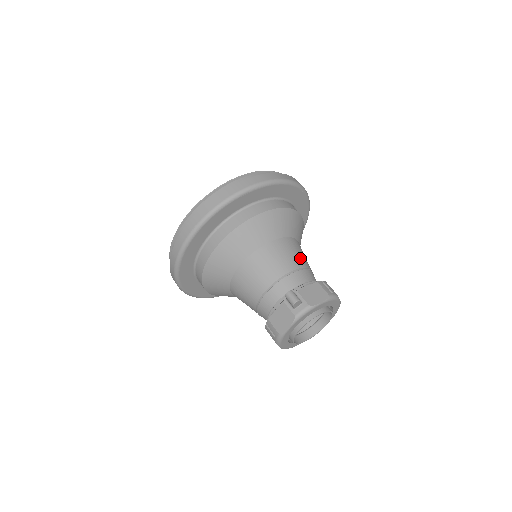
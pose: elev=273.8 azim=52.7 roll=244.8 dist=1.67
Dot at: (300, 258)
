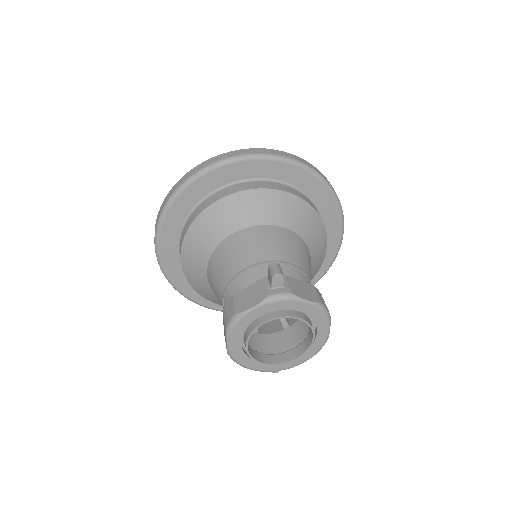
Dot at: (305, 263)
